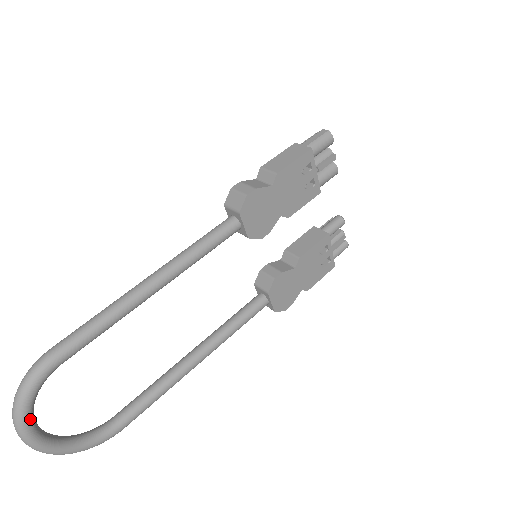
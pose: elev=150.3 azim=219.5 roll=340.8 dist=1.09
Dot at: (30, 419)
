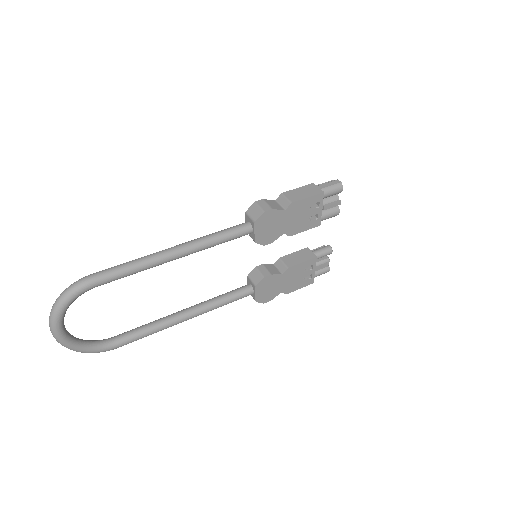
Dot at: (62, 317)
